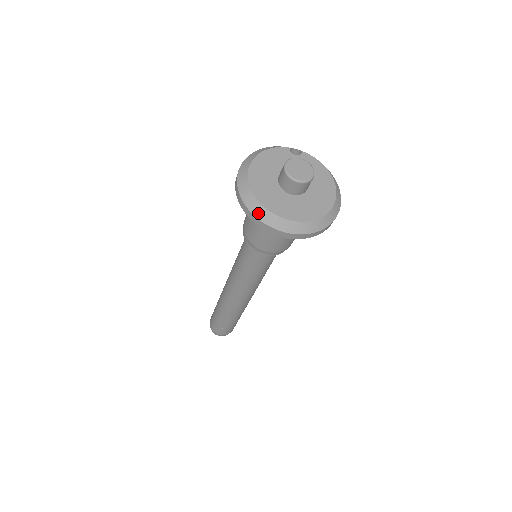
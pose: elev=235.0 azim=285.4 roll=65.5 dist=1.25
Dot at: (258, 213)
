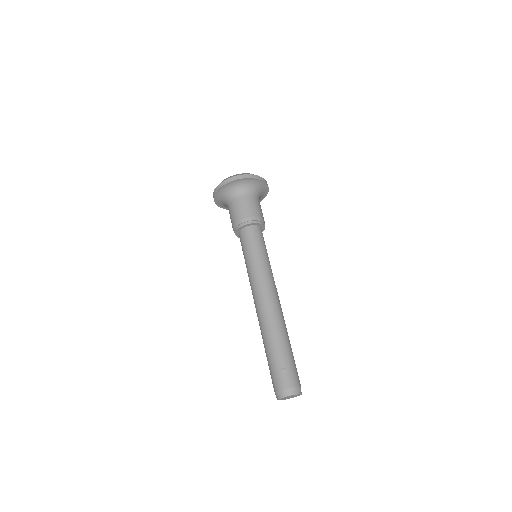
Dot at: (223, 181)
